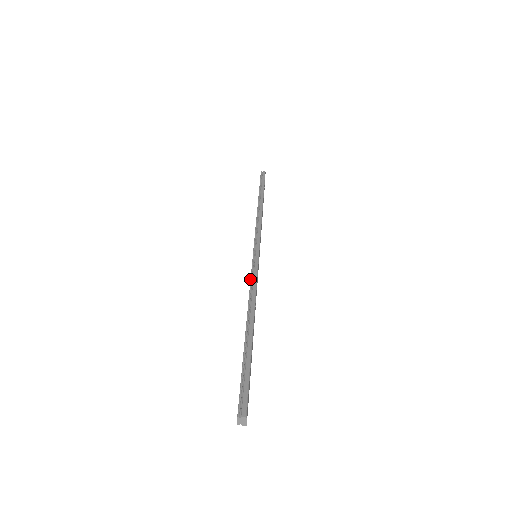
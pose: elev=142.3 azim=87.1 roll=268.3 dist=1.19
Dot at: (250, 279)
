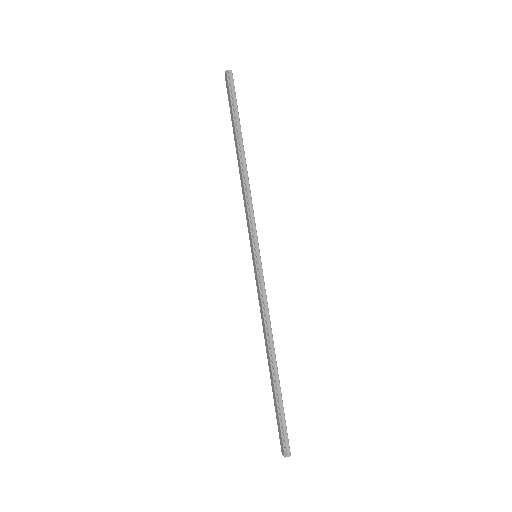
Dot at: (261, 301)
